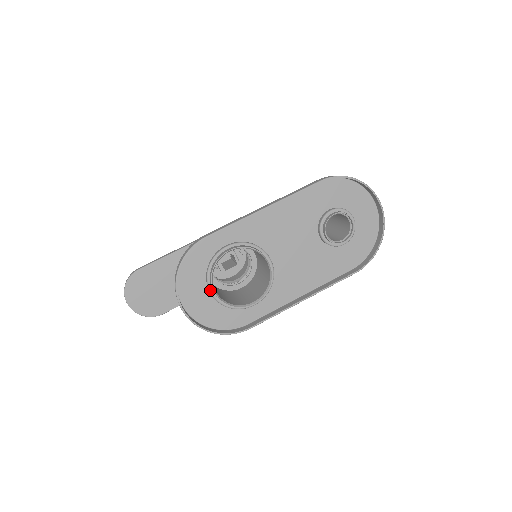
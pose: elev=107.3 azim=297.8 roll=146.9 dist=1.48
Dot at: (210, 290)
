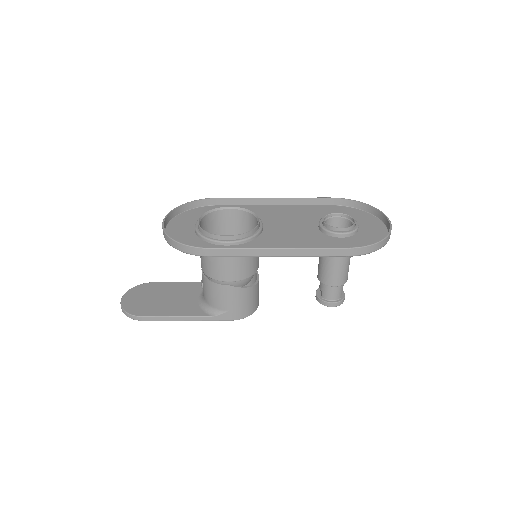
Dot at: (196, 223)
